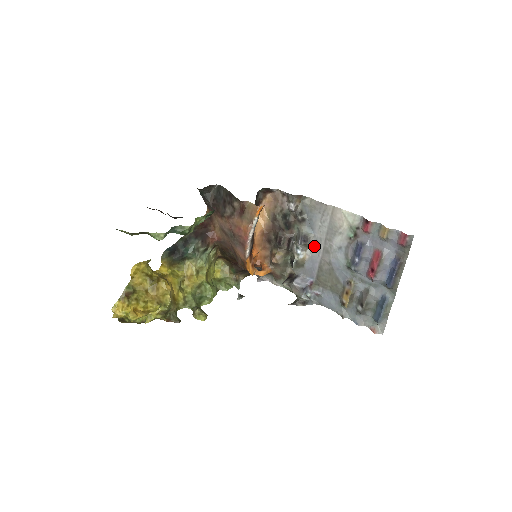
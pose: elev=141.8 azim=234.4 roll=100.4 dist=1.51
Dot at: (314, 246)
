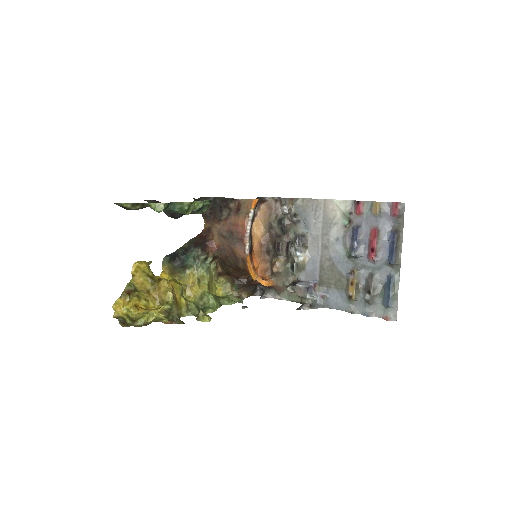
Dot at: (312, 245)
